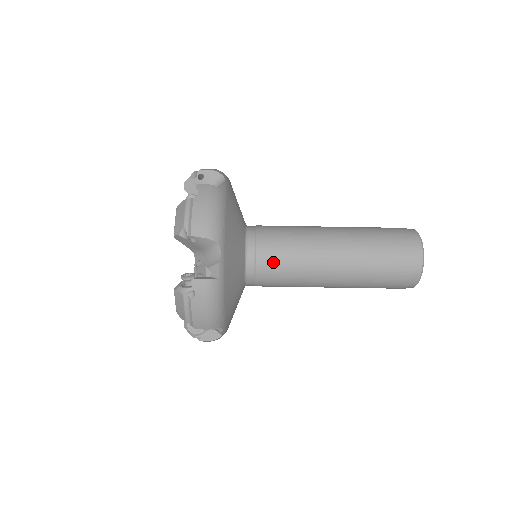
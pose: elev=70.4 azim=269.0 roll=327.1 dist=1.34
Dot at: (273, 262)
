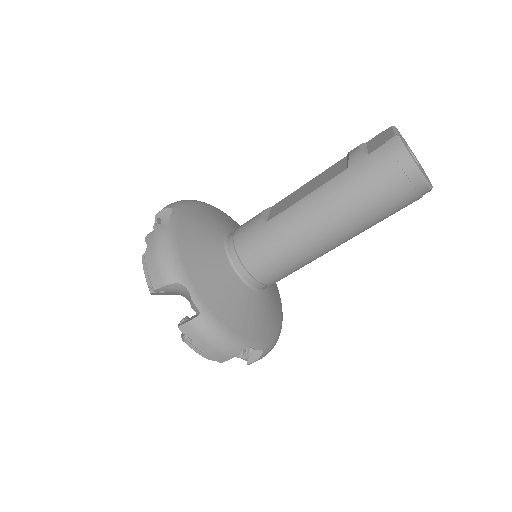
Dot at: (282, 277)
